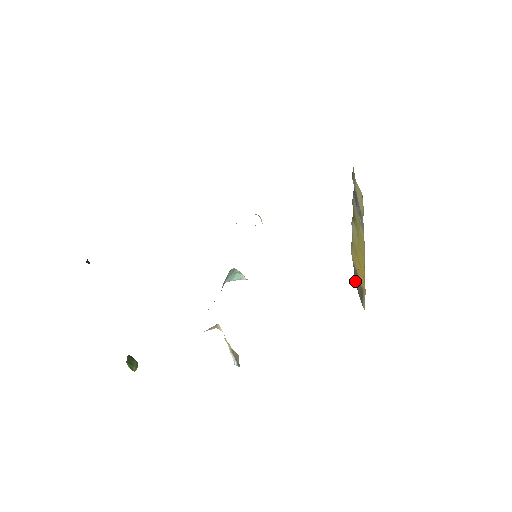
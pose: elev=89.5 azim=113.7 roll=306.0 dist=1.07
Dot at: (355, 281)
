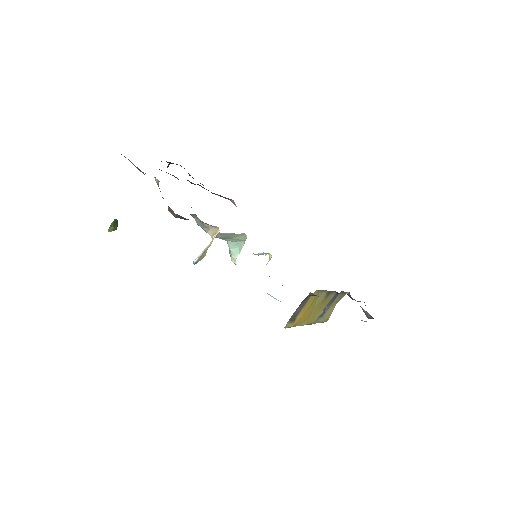
Dot at: (303, 301)
